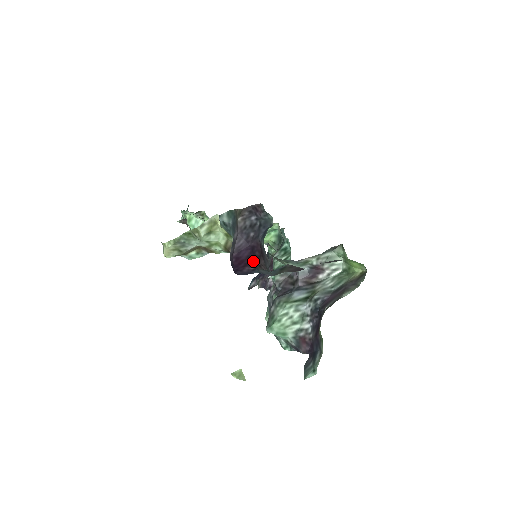
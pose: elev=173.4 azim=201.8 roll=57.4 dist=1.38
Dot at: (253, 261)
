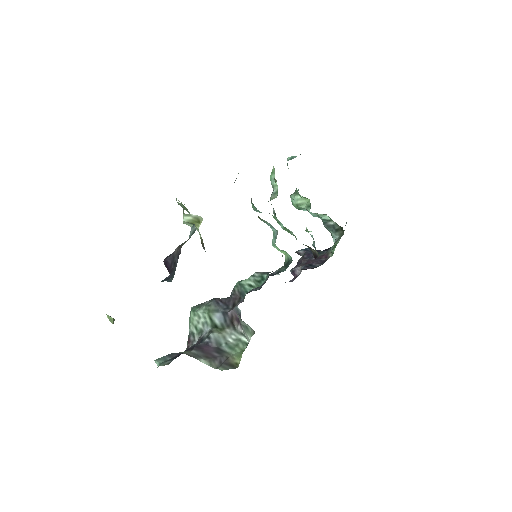
Dot at: occluded
